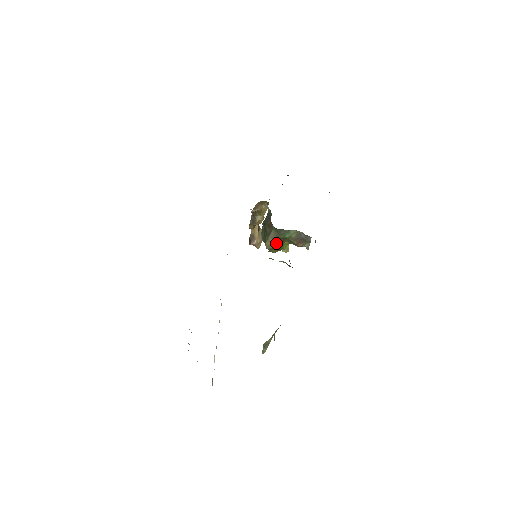
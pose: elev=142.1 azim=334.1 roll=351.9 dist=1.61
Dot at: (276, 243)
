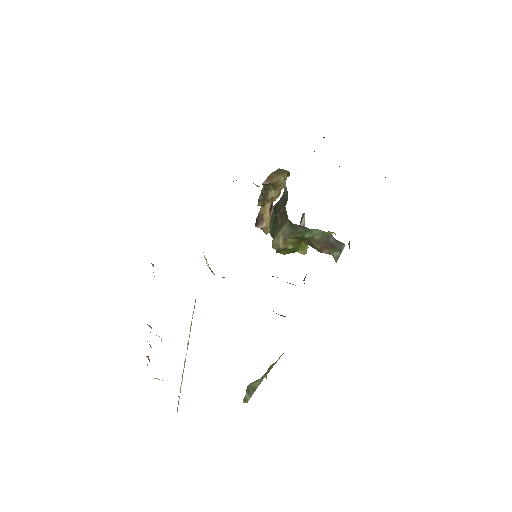
Dot at: (289, 243)
